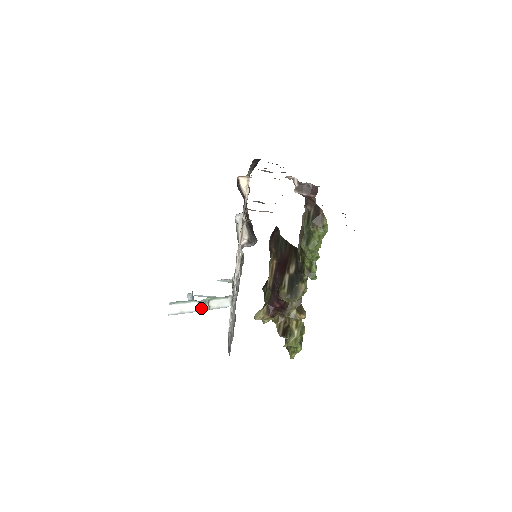
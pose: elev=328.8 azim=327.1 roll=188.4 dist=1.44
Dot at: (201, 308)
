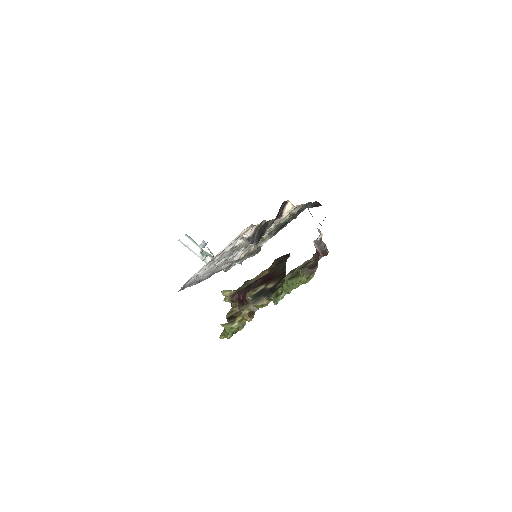
Dot at: (200, 255)
